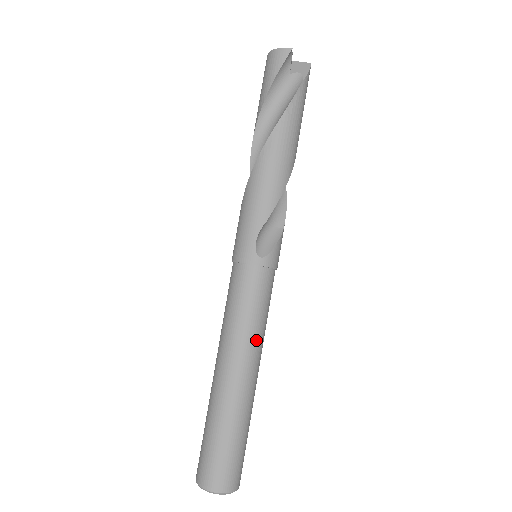
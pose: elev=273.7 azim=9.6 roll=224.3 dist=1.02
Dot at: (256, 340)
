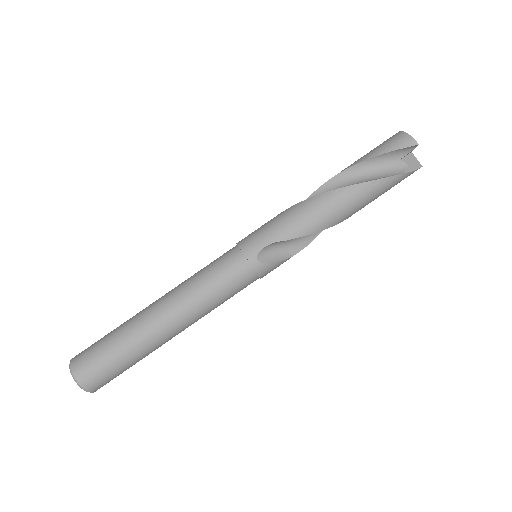
Dot at: (200, 310)
